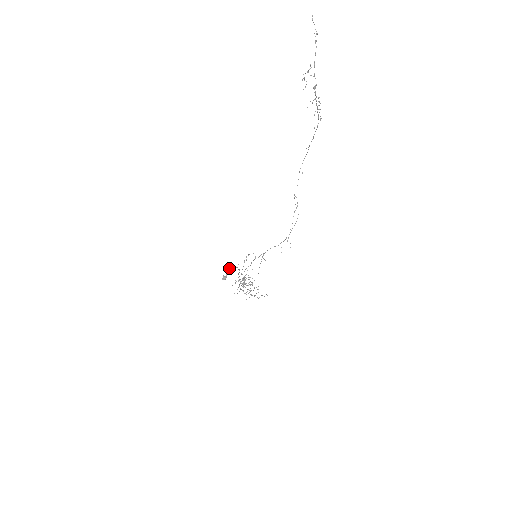
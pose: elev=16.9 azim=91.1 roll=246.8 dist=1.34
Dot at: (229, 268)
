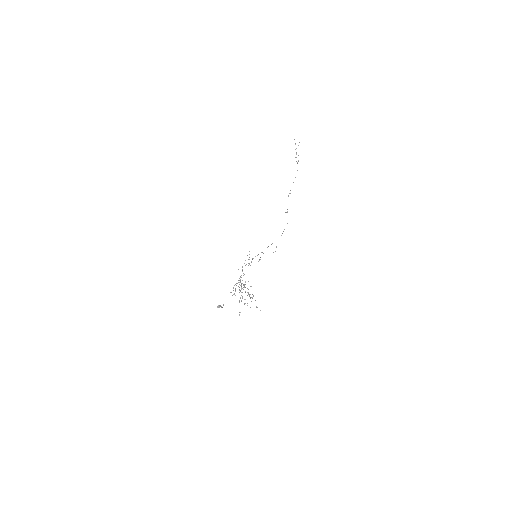
Dot at: (223, 304)
